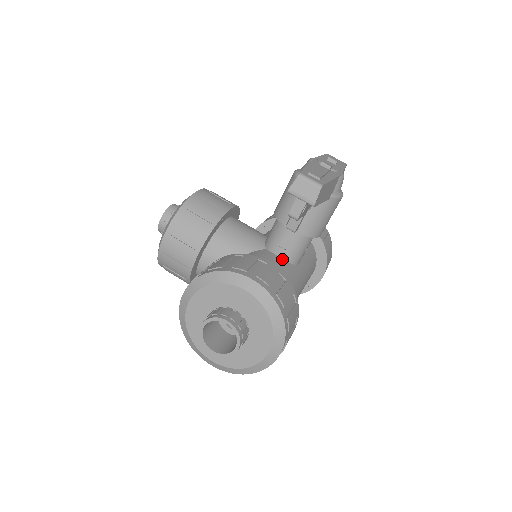
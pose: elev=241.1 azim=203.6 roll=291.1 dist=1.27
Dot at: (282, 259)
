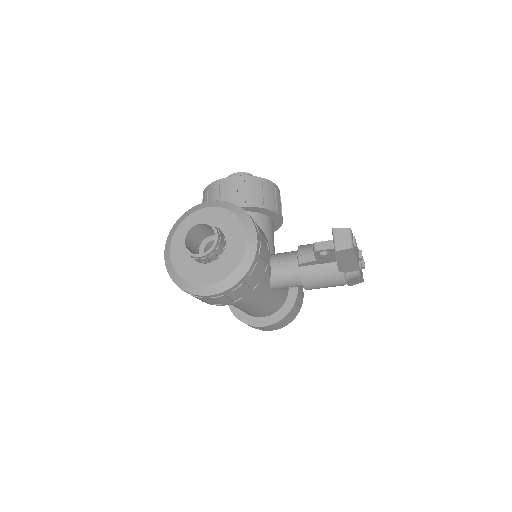
Dot at: (270, 271)
